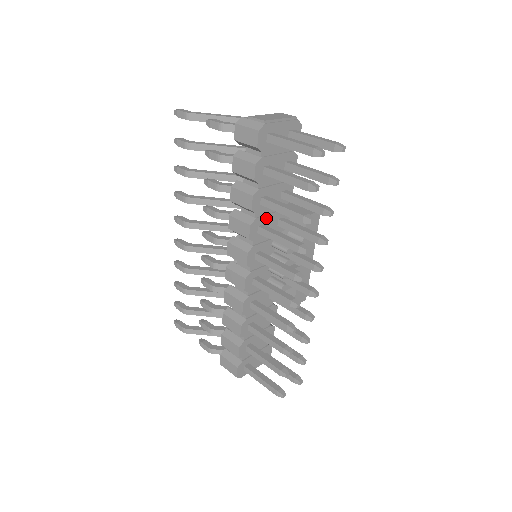
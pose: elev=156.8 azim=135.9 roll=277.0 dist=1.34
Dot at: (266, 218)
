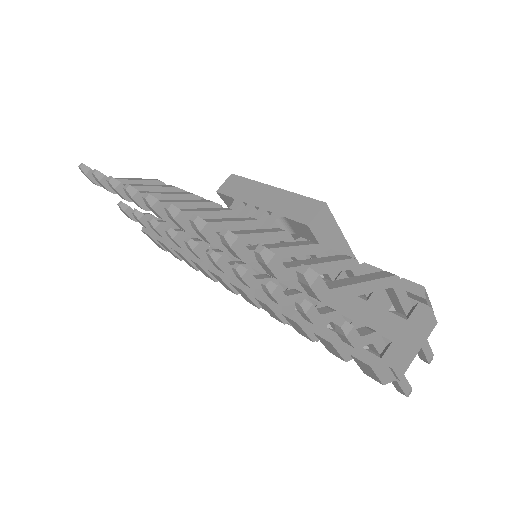
Dot at: occluded
